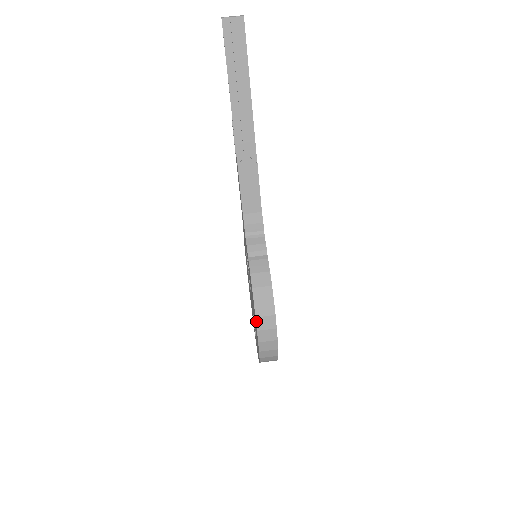
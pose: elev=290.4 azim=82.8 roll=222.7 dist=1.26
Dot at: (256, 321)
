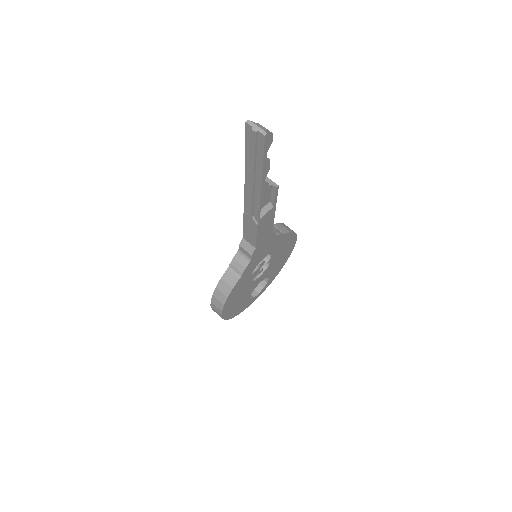
Dot at: (211, 303)
